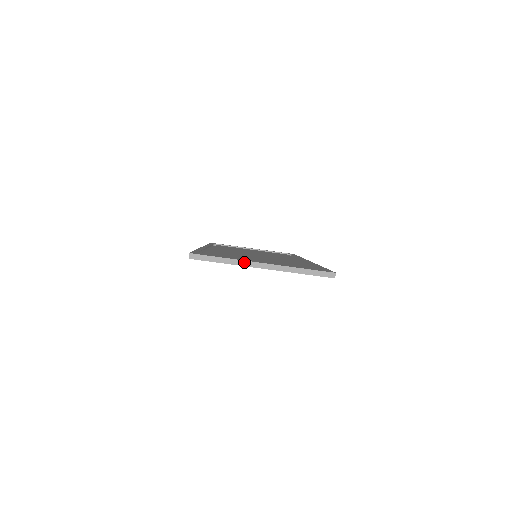
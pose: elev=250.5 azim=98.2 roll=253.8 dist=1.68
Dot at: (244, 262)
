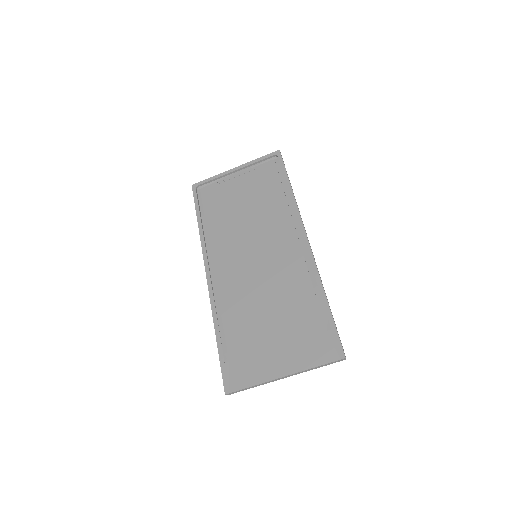
Dot at: (269, 382)
